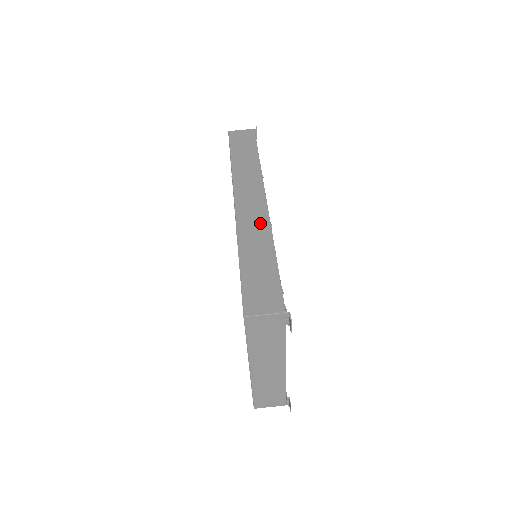
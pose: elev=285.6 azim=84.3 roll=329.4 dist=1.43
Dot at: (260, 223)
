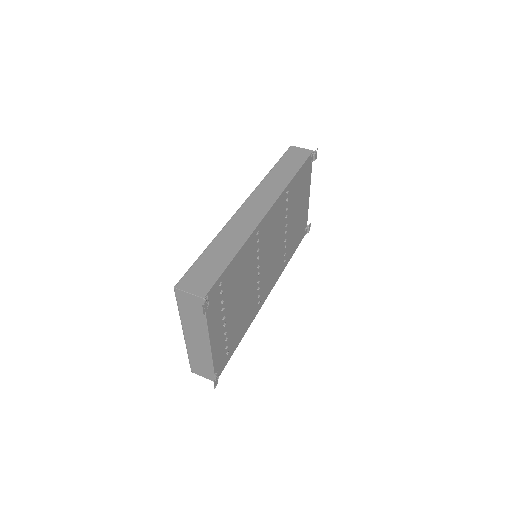
Dot at: (247, 227)
